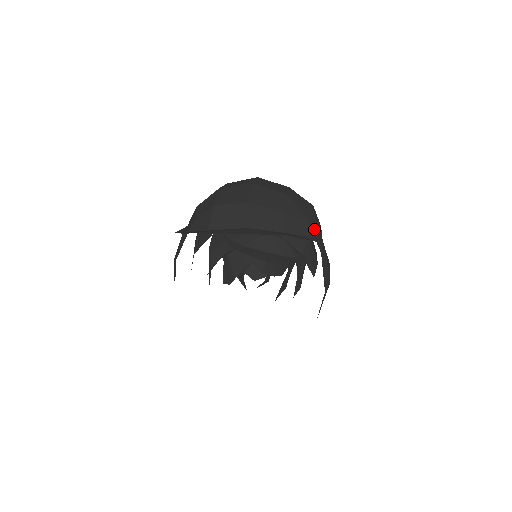
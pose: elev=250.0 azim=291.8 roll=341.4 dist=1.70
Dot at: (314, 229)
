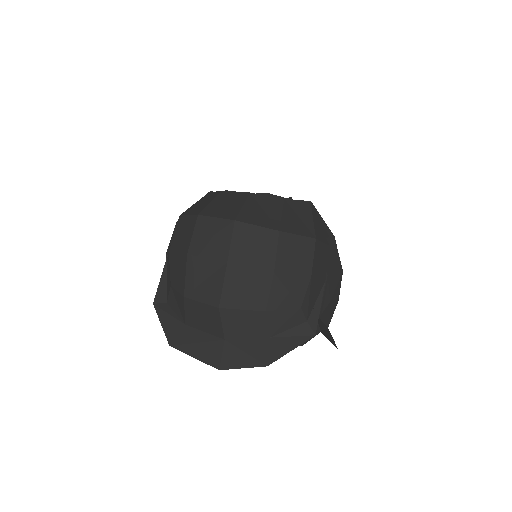
Dot at: (308, 306)
